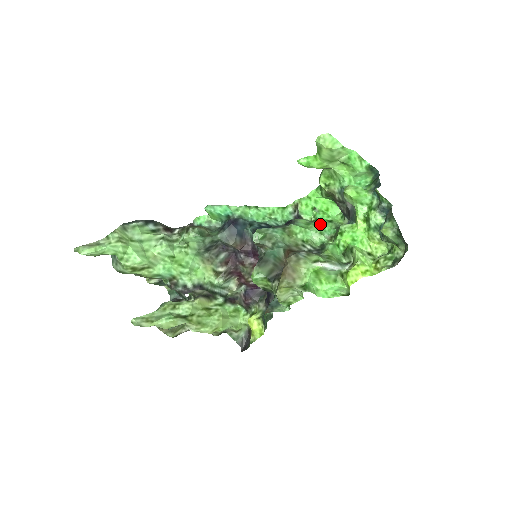
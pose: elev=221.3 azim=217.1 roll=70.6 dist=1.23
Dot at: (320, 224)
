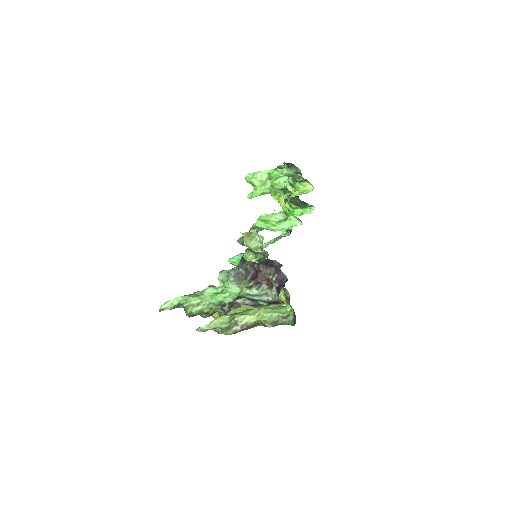
Dot at: occluded
